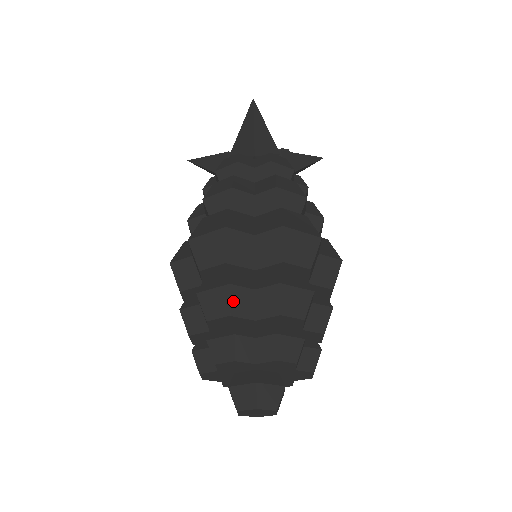
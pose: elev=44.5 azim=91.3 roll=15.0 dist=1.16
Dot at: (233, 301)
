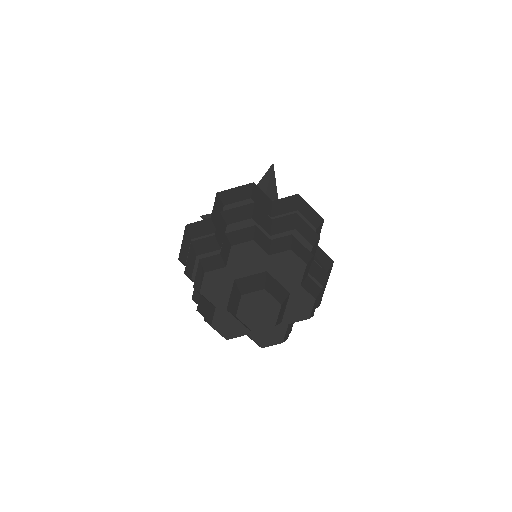
Dot at: (255, 213)
